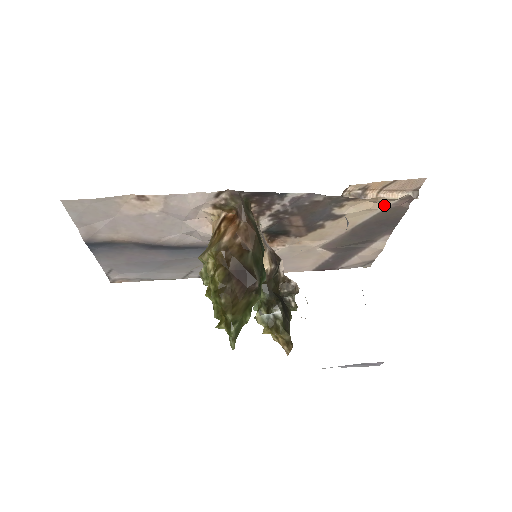
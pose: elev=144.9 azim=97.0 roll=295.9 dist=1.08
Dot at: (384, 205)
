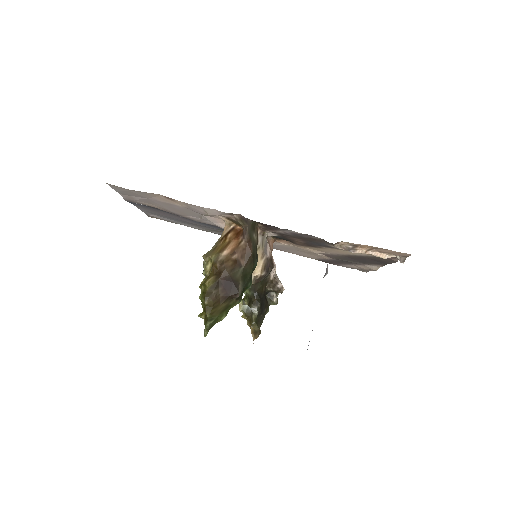
Dot at: occluded
